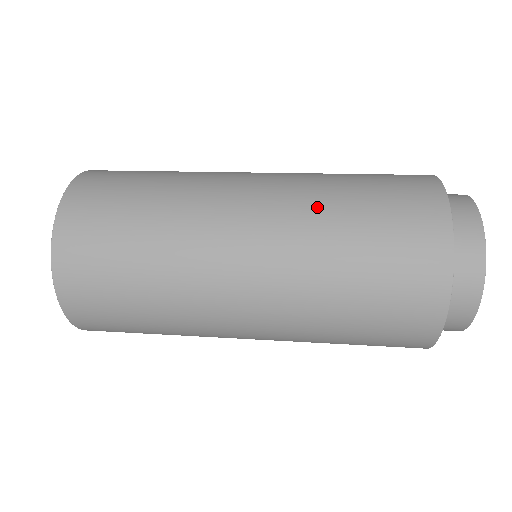
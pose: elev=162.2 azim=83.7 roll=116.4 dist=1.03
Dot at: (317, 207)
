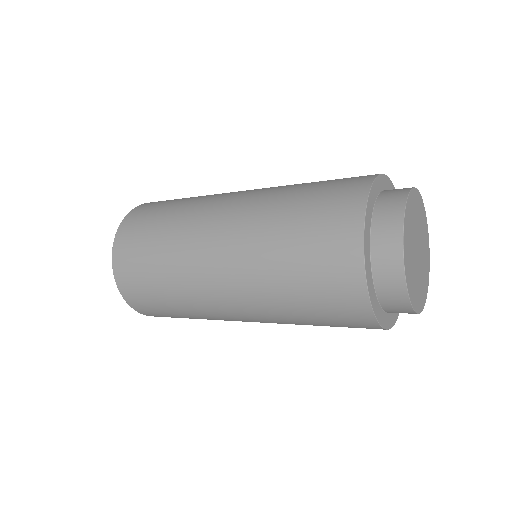
Dot at: occluded
